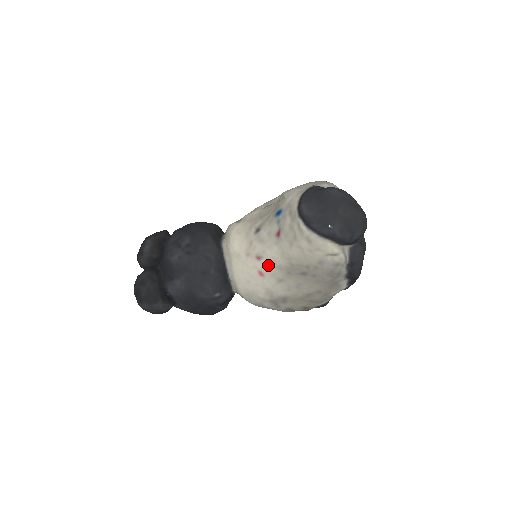
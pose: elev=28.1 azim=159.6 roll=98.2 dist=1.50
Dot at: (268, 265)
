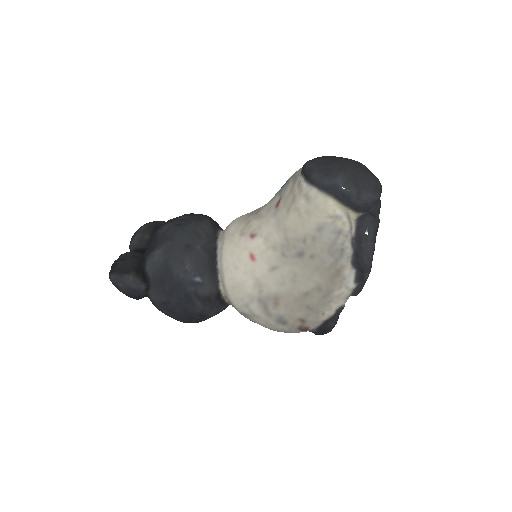
Dot at: (261, 244)
